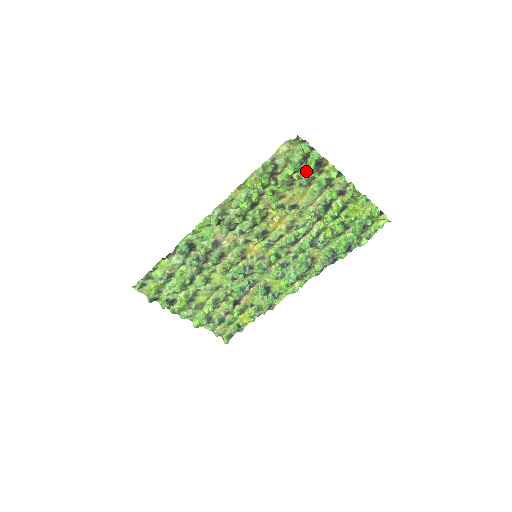
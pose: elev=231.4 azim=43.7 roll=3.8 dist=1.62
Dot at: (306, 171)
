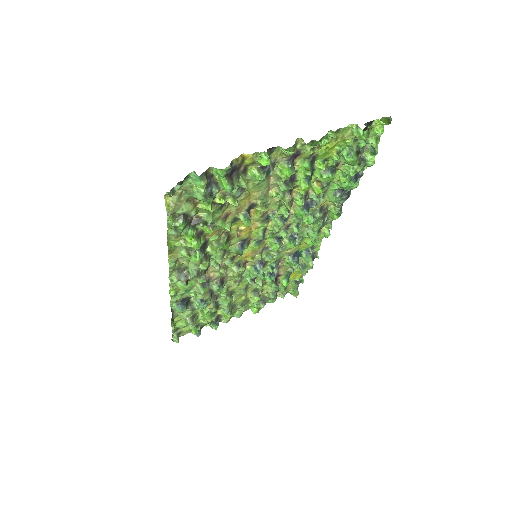
Dot at: occluded
